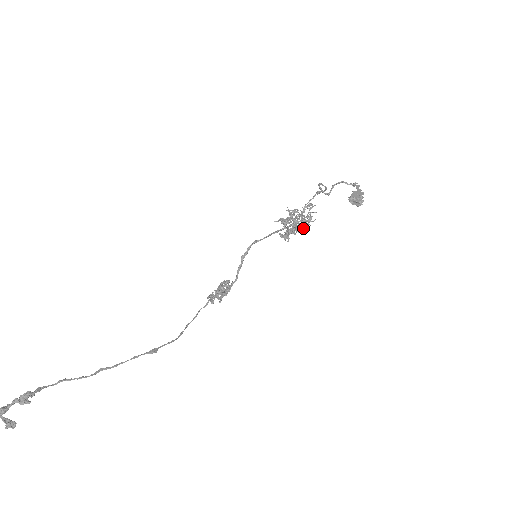
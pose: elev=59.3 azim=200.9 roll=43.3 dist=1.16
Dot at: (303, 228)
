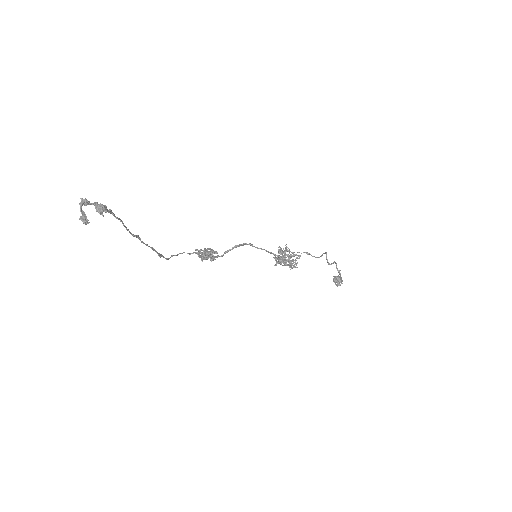
Dot at: (291, 266)
